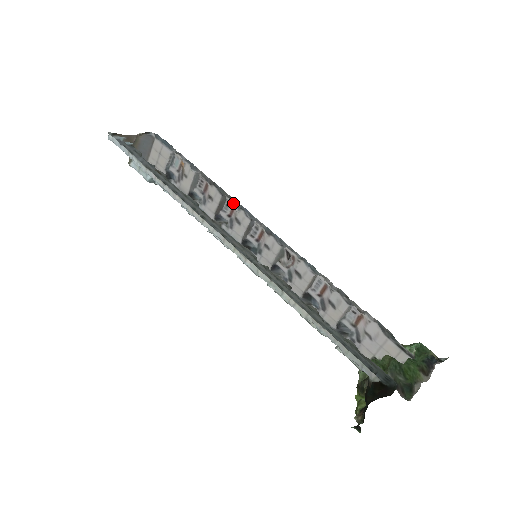
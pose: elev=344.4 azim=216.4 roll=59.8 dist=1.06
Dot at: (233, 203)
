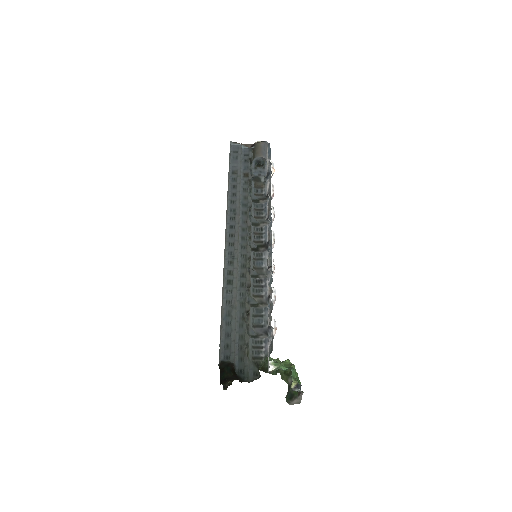
Dot at: (272, 213)
